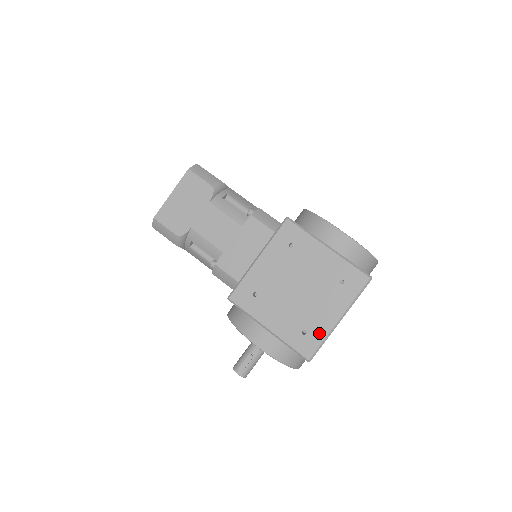
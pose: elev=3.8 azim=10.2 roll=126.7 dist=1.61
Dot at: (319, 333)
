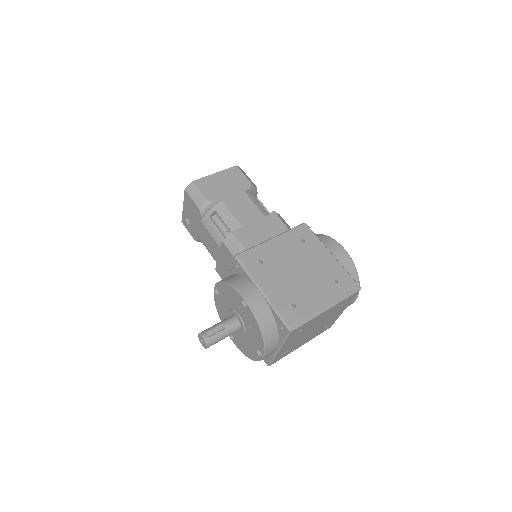
Dot at: (307, 311)
